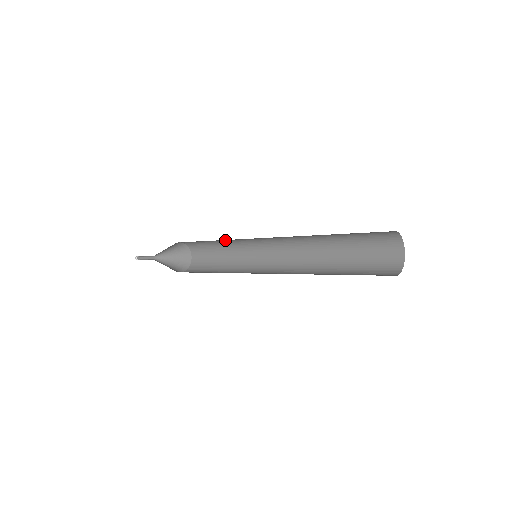
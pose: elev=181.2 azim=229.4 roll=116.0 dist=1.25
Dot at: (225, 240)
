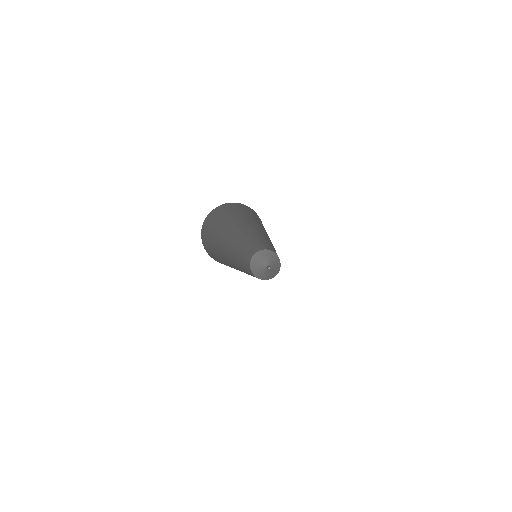
Dot at: occluded
